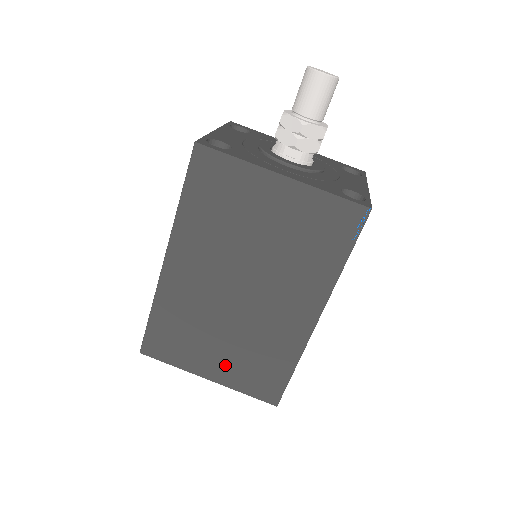
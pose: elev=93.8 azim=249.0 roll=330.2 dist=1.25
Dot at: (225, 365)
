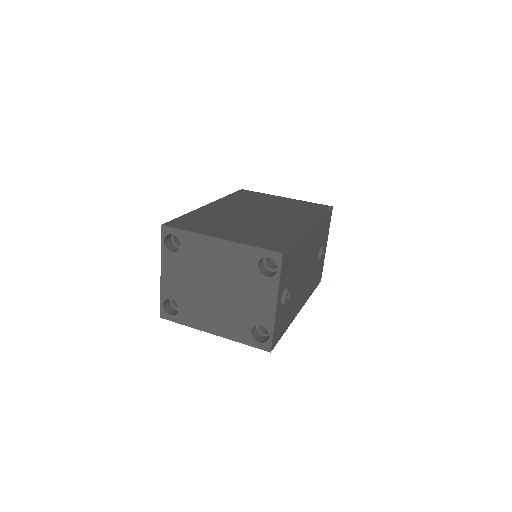
Dot at: (238, 234)
